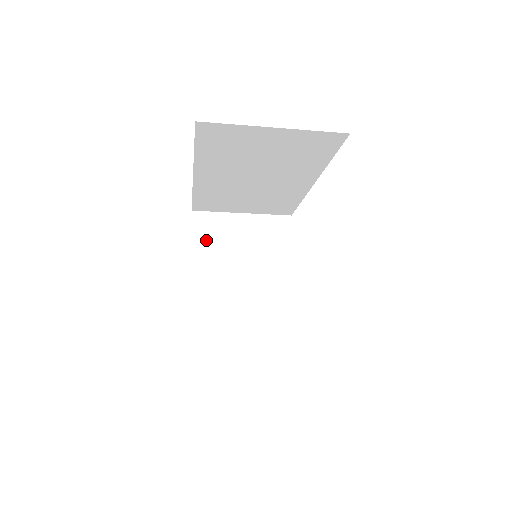
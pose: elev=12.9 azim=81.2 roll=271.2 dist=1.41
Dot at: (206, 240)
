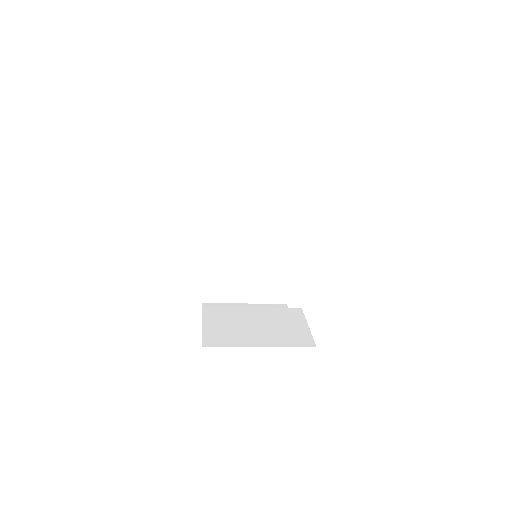
Dot at: occluded
